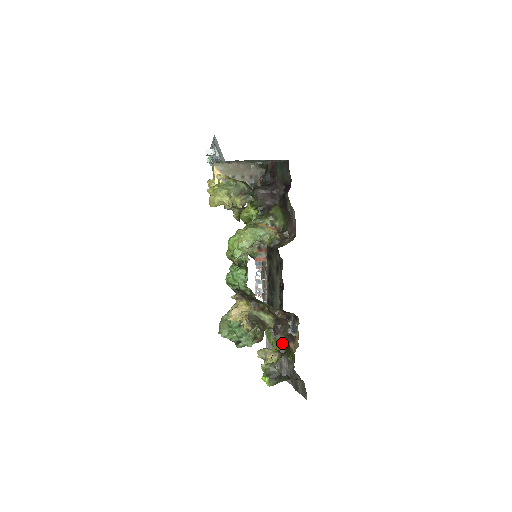
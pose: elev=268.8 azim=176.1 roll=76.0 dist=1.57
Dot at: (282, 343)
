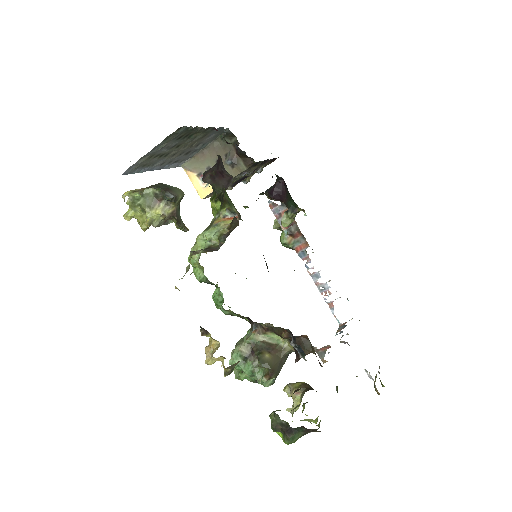
Dot at: occluded
